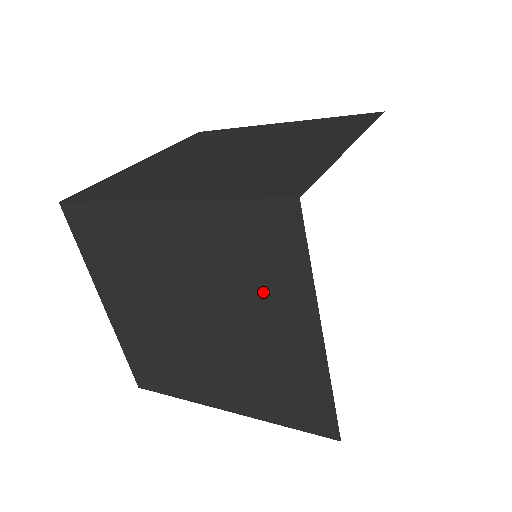
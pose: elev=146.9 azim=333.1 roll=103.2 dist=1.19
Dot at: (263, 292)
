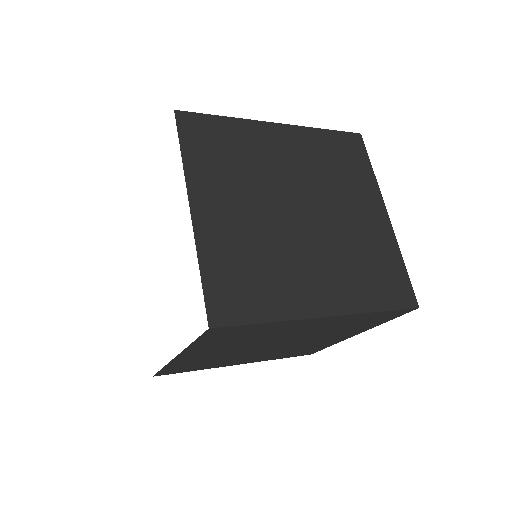
Dot at: (349, 185)
